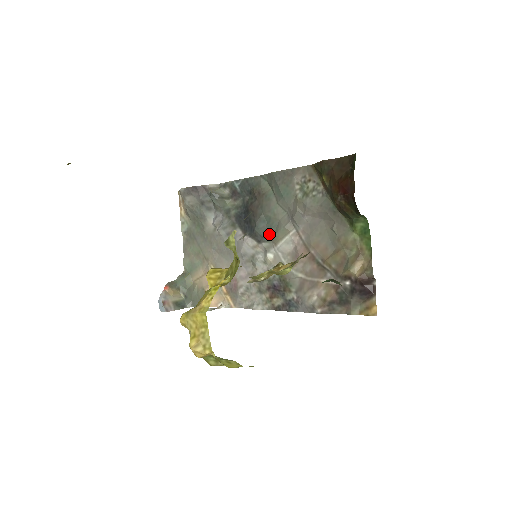
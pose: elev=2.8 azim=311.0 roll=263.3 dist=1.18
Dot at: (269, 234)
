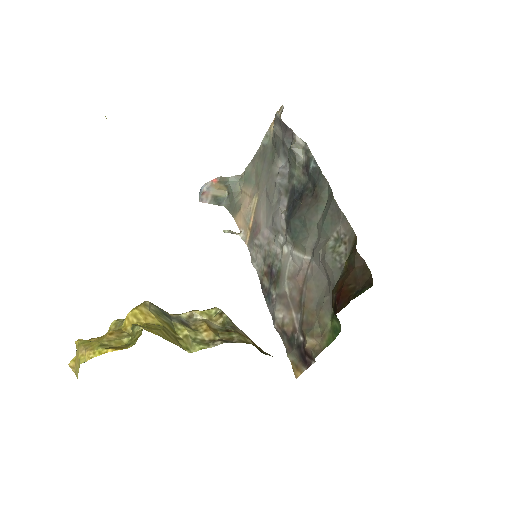
Dot at: (296, 235)
